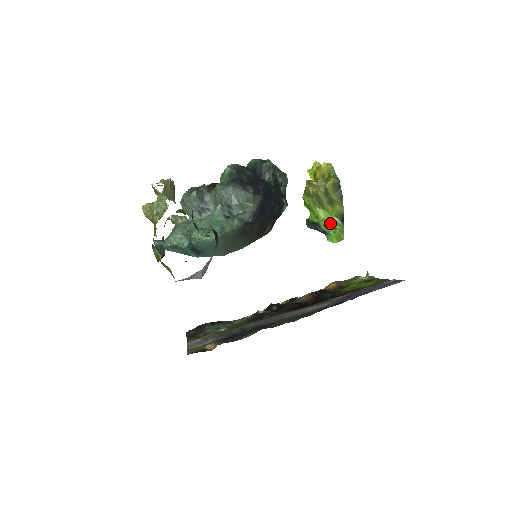
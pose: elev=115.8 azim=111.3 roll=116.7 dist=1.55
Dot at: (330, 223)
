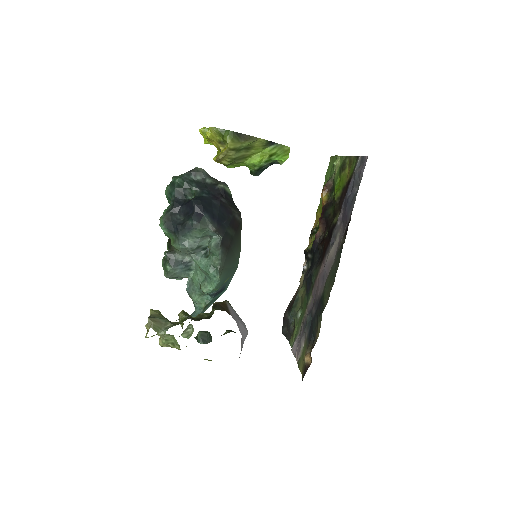
Dot at: (267, 157)
